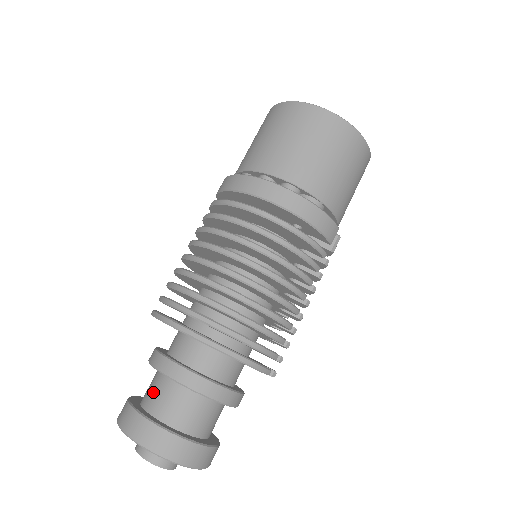
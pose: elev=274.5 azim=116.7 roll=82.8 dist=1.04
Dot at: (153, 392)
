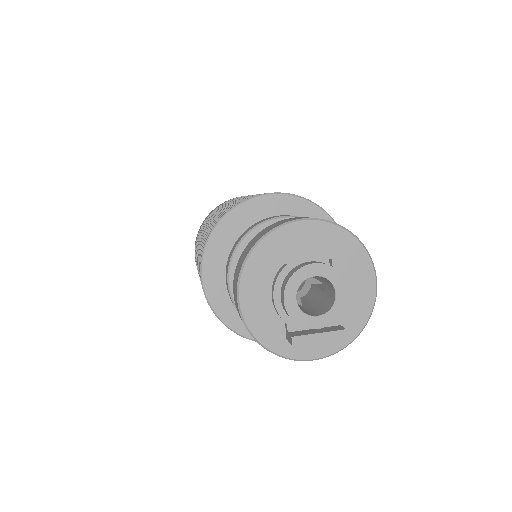
Dot at: occluded
